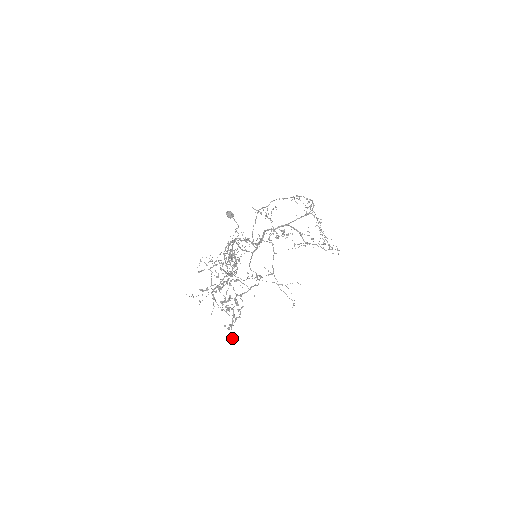
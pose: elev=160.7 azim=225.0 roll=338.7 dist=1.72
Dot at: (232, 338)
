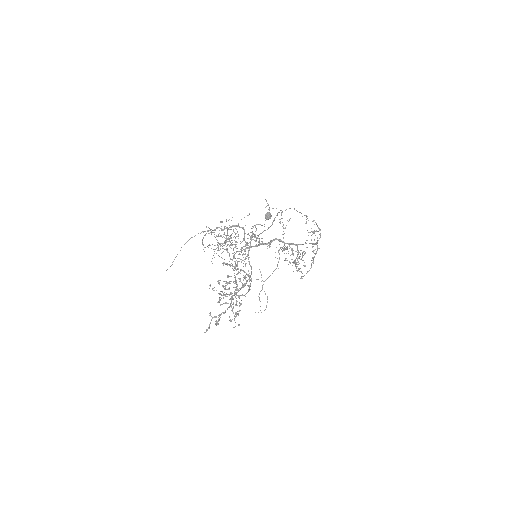
Dot at: occluded
